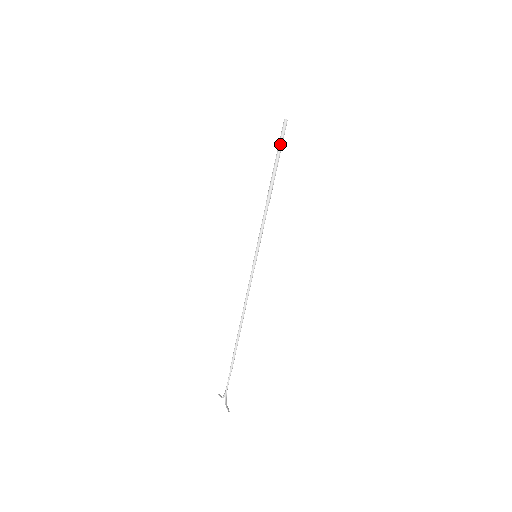
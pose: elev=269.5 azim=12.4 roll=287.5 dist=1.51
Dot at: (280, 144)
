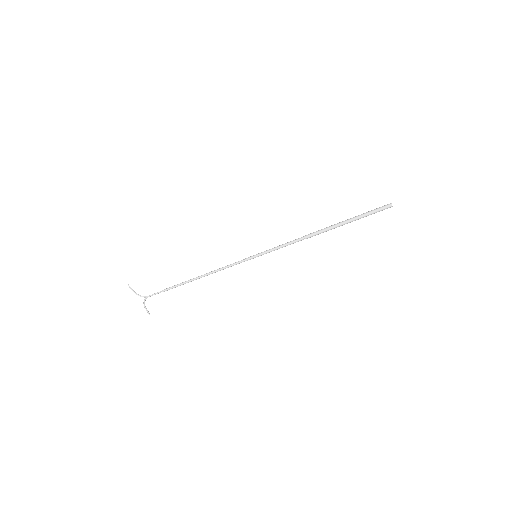
Dot at: occluded
